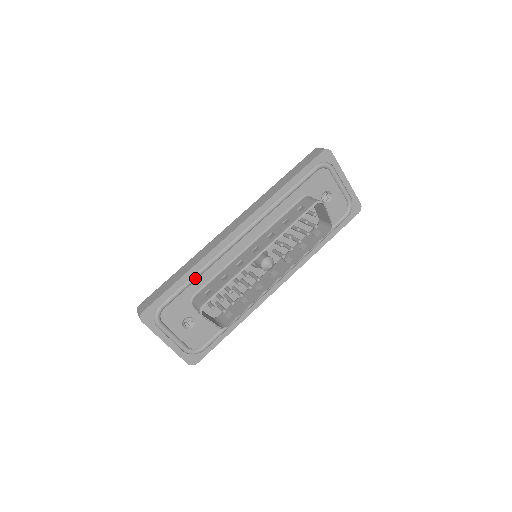
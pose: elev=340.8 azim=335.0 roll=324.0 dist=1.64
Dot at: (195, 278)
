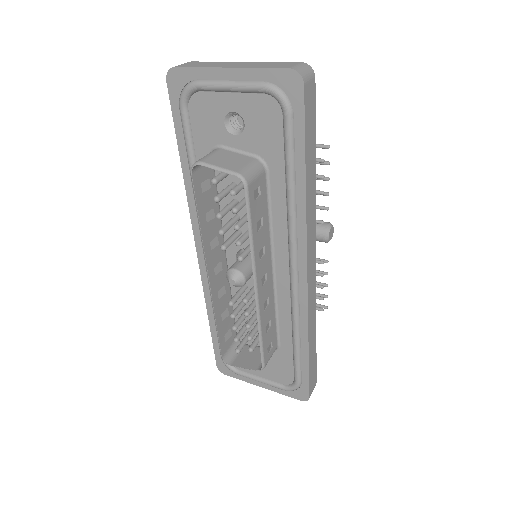
Dot at: occluded
